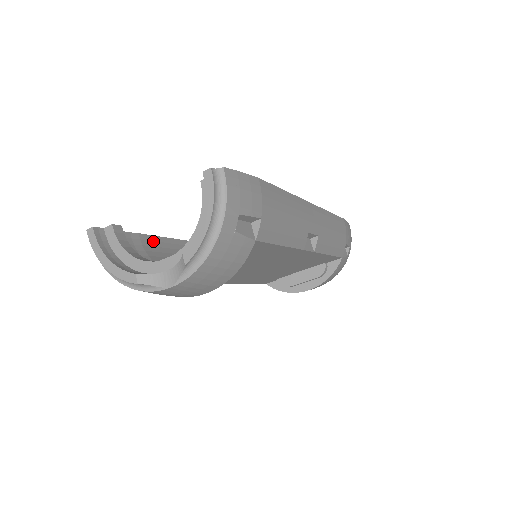
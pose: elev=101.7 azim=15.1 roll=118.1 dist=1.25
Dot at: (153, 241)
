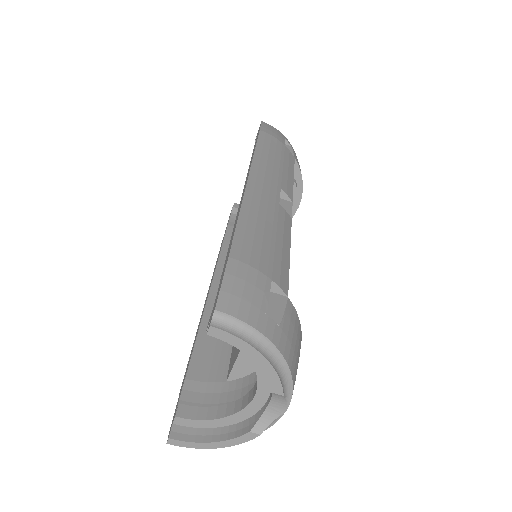
Dot at: (197, 363)
